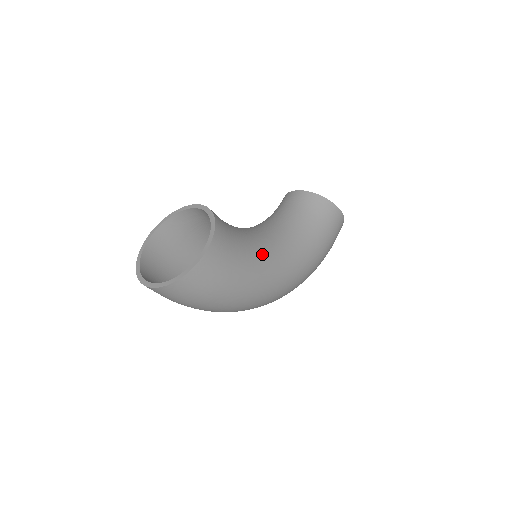
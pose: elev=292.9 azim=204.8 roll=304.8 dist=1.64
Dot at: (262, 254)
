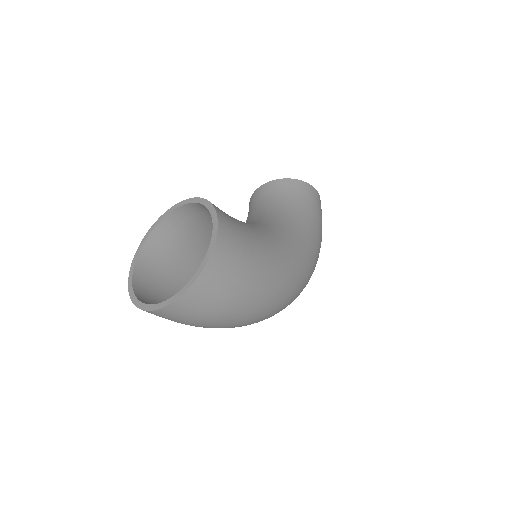
Dot at: (269, 235)
